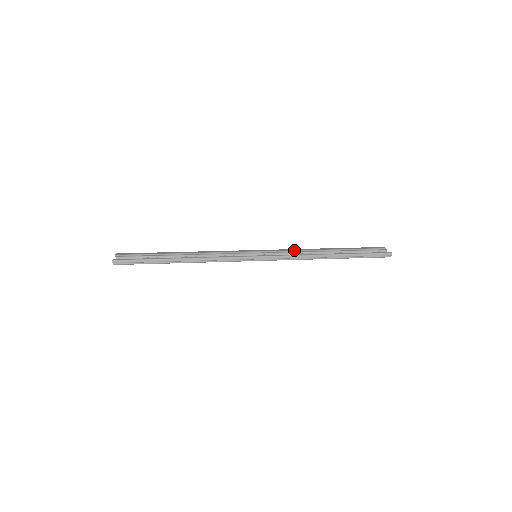
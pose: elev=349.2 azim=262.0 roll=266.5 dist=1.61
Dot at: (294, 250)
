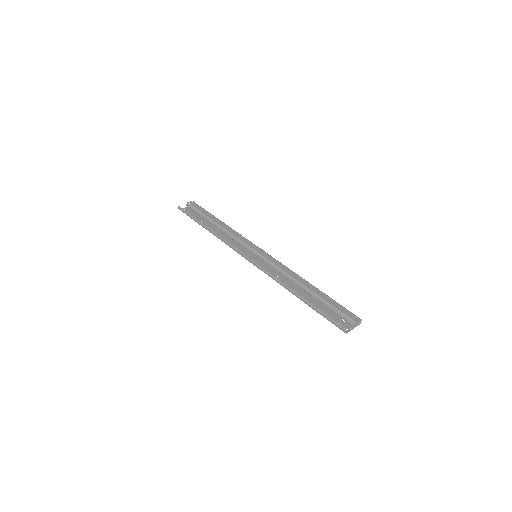
Dot at: (282, 269)
